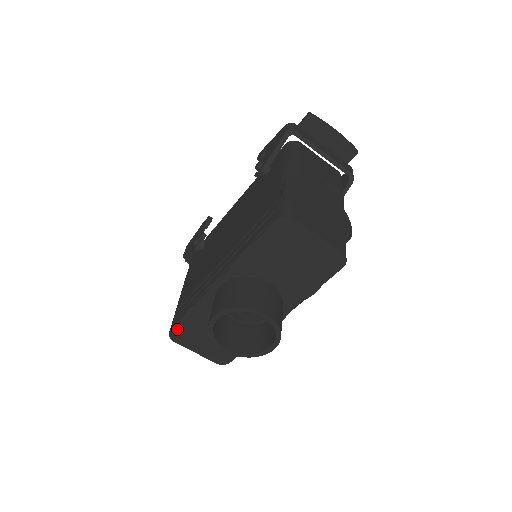
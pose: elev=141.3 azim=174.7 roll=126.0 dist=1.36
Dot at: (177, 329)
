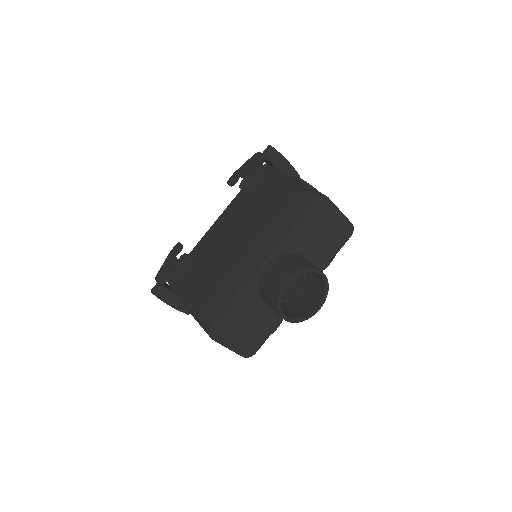
Dot at: (219, 323)
